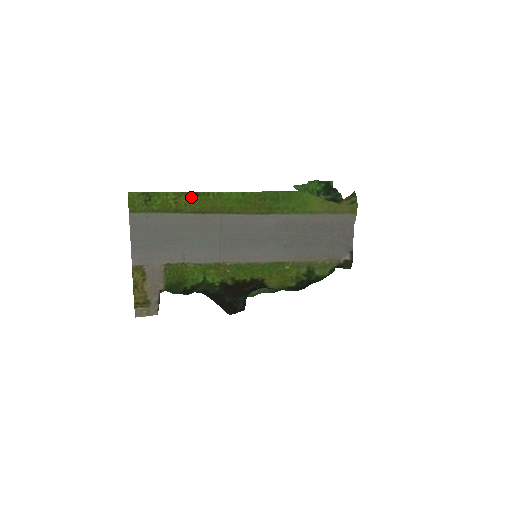
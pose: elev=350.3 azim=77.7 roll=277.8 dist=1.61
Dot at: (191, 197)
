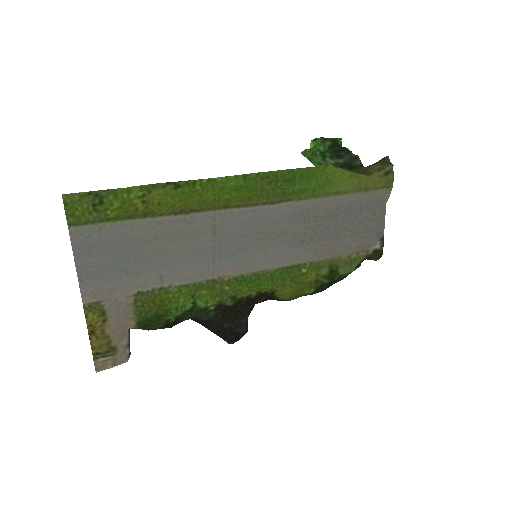
Dot at: (167, 191)
